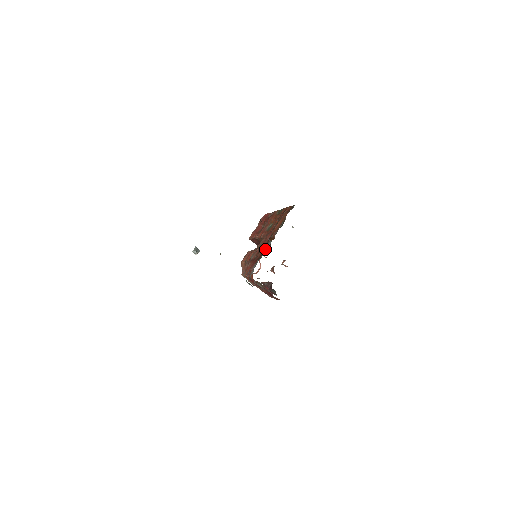
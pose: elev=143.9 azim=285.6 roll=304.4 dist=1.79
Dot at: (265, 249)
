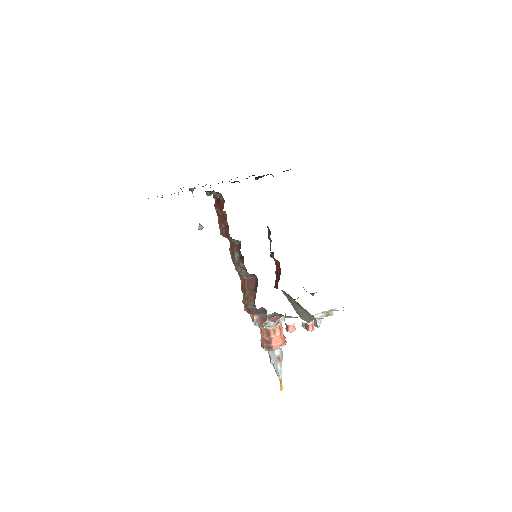
Dot at: occluded
